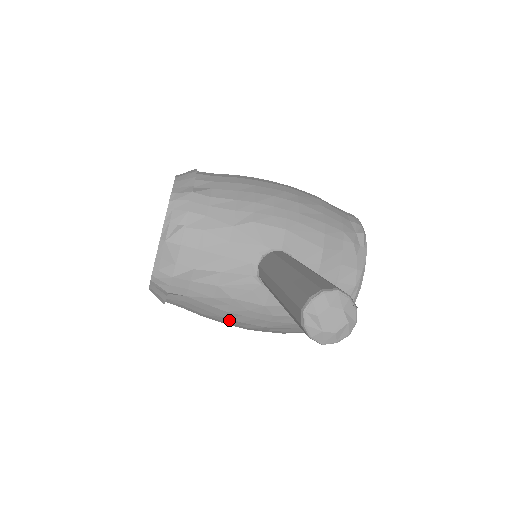
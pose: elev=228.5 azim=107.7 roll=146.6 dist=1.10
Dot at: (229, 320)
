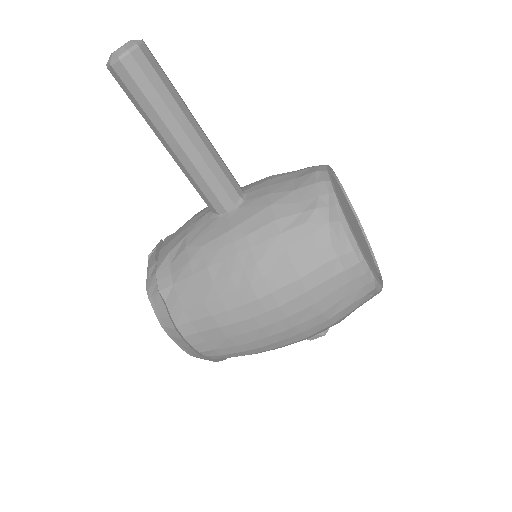
Dot at: (222, 285)
